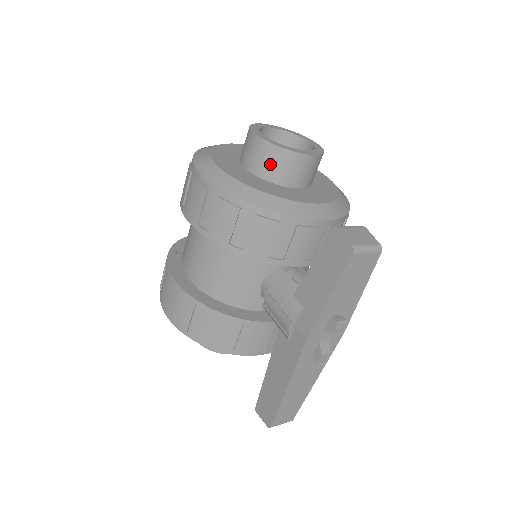
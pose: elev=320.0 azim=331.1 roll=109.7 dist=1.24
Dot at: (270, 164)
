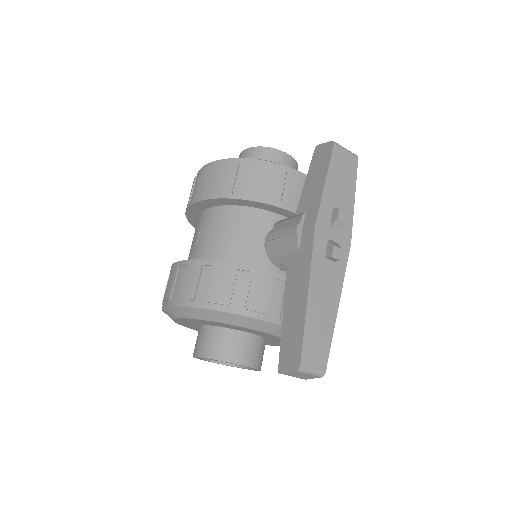
Dot at: occluded
